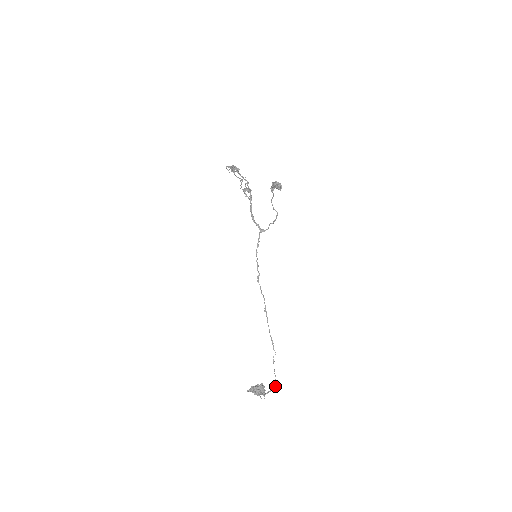
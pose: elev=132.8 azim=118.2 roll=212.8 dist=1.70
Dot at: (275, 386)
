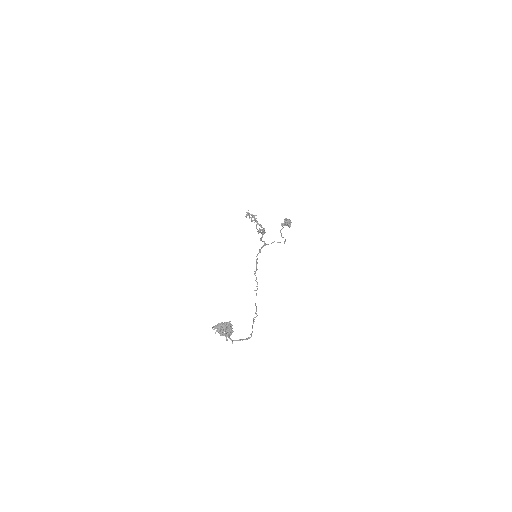
Dot at: (249, 338)
